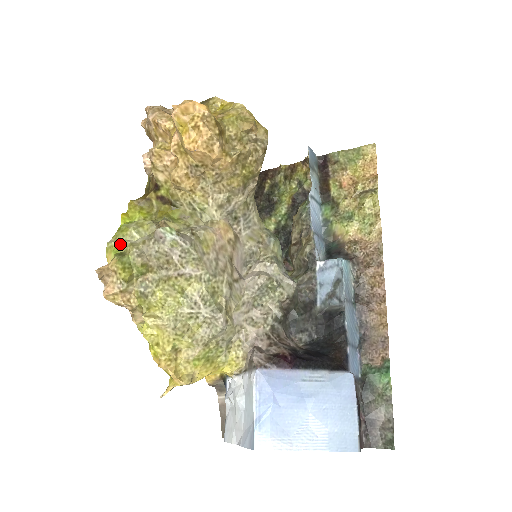
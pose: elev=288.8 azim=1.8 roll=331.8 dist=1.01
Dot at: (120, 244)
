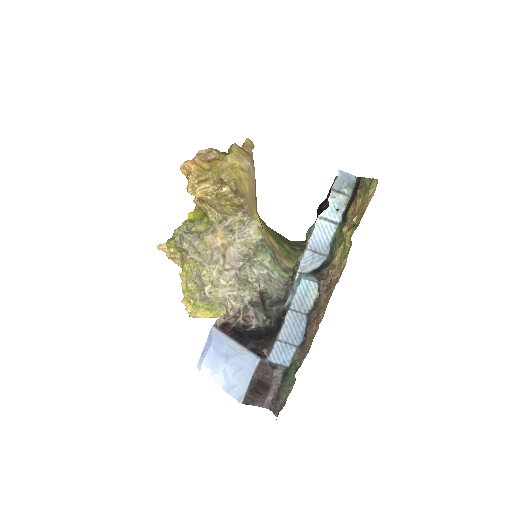
Dot at: (176, 232)
